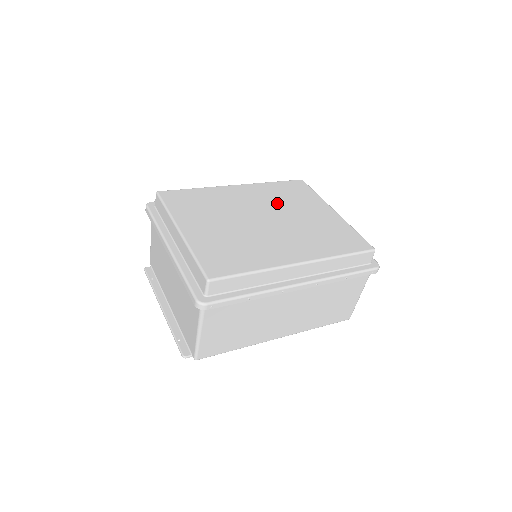
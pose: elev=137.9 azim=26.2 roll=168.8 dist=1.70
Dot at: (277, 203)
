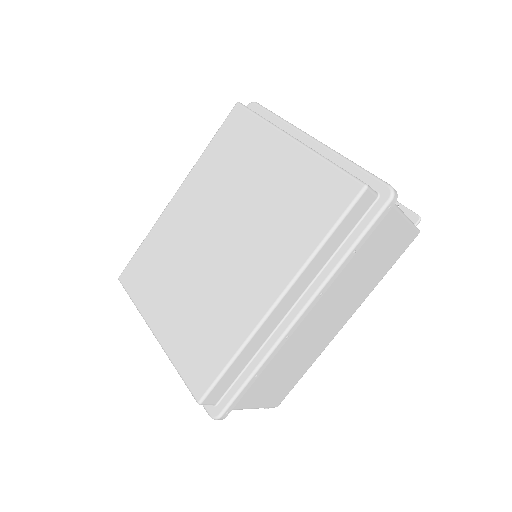
Dot at: (223, 191)
